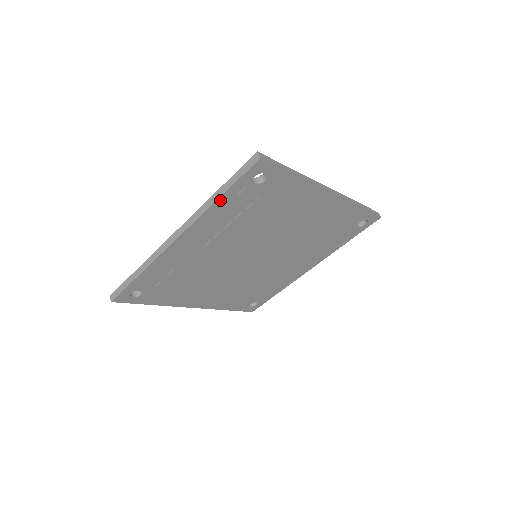
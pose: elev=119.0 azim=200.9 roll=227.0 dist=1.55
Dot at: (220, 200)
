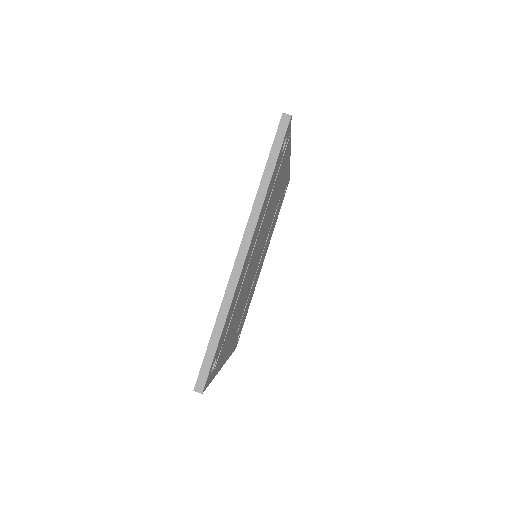
Dot at: (214, 375)
